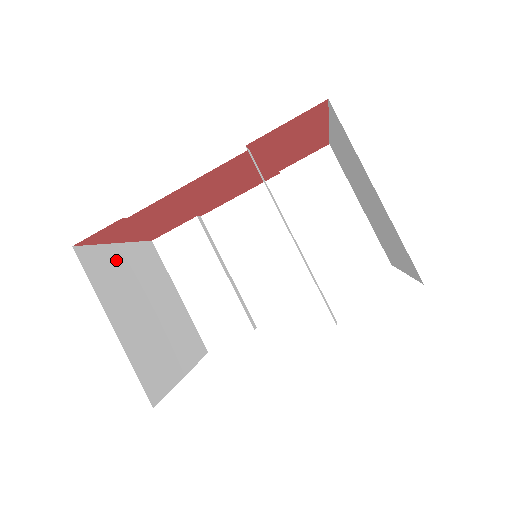
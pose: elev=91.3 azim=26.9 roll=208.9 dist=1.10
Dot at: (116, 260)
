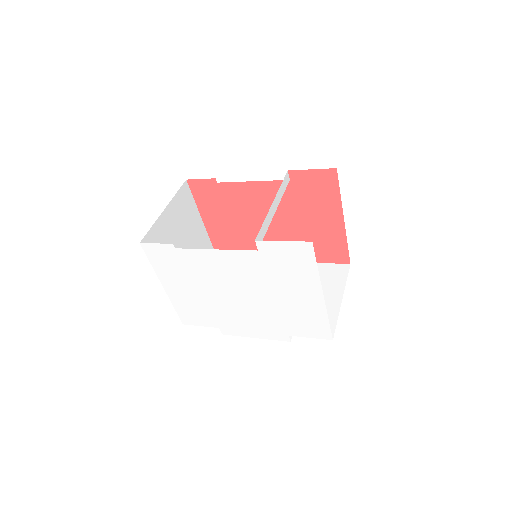
Dot at: (194, 217)
